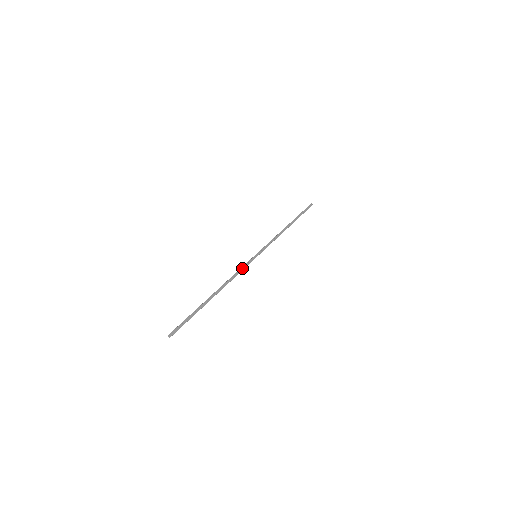
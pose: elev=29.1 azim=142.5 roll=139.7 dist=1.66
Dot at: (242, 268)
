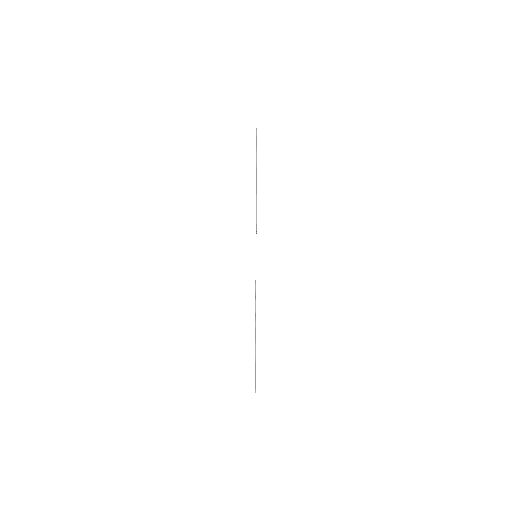
Dot at: occluded
